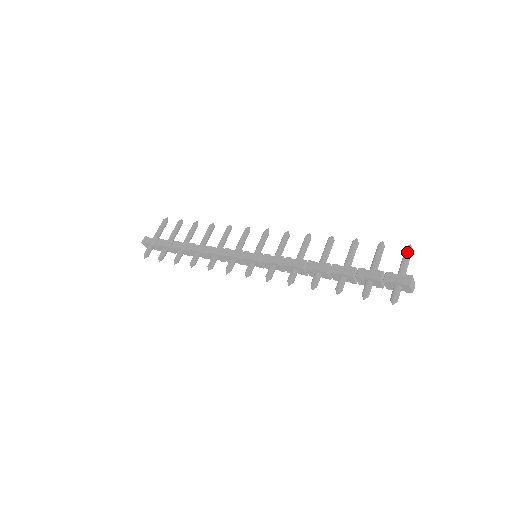
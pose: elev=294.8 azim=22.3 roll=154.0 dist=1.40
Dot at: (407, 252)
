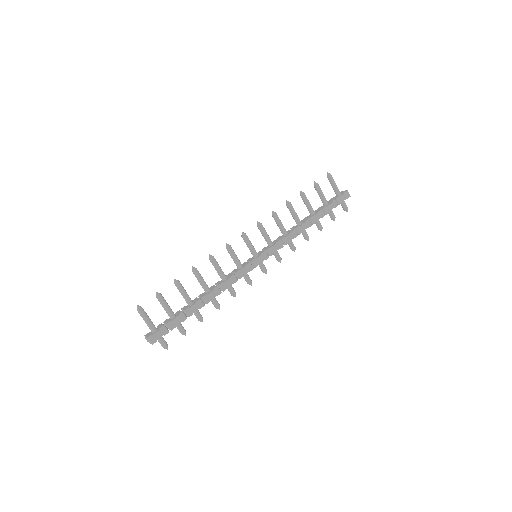
Dot at: (332, 179)
